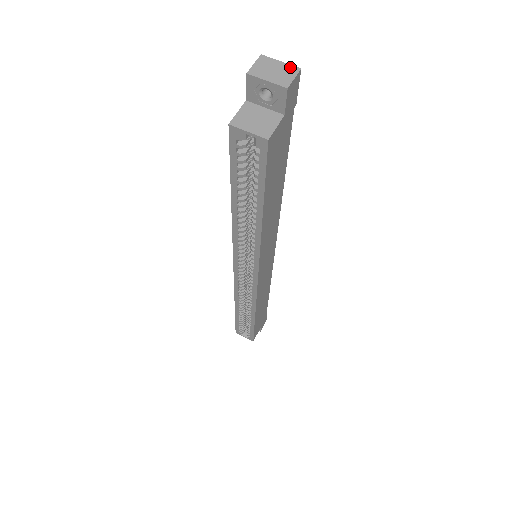
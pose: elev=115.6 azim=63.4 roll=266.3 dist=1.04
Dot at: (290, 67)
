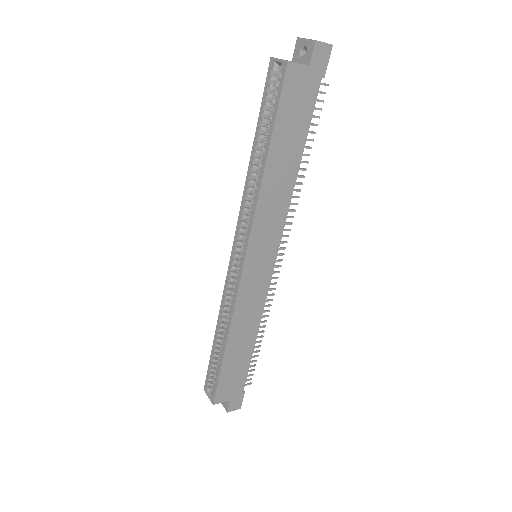
Dot at: (326, 43)
